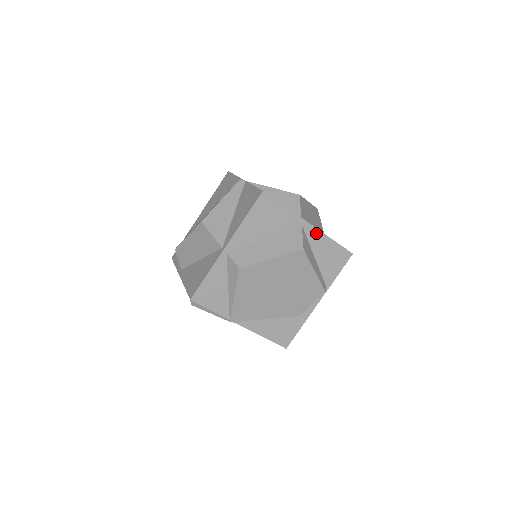
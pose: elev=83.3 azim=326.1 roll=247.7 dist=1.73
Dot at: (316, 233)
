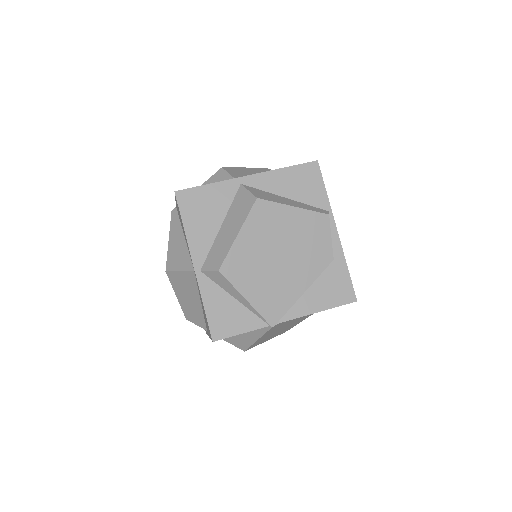
Dot at: (262, 178)
